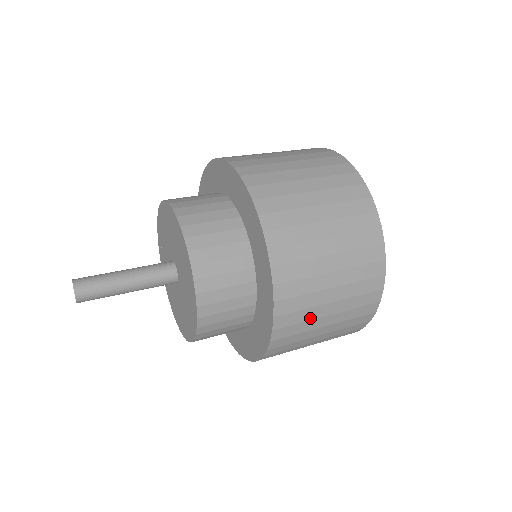
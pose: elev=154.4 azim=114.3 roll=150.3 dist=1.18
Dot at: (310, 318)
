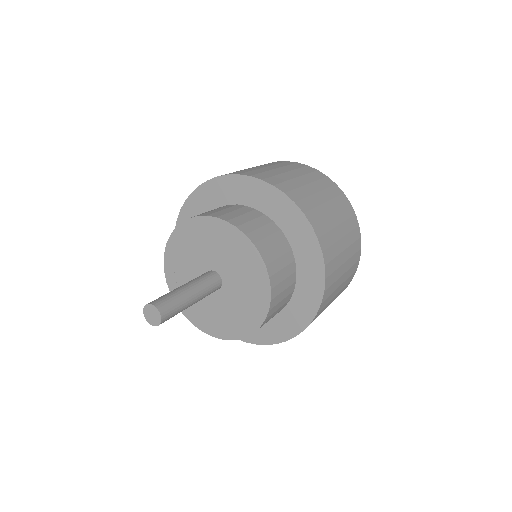
Dot at: (337, 278)
